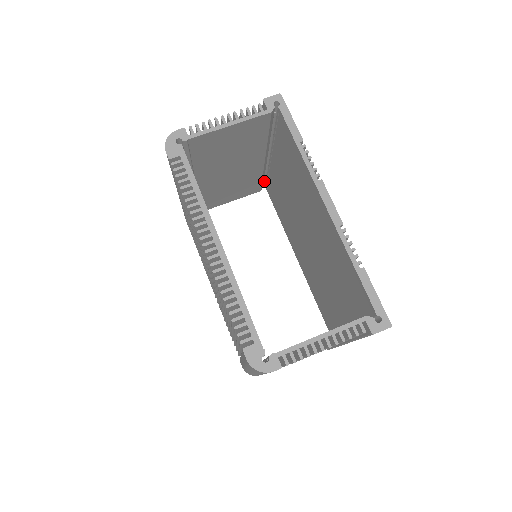
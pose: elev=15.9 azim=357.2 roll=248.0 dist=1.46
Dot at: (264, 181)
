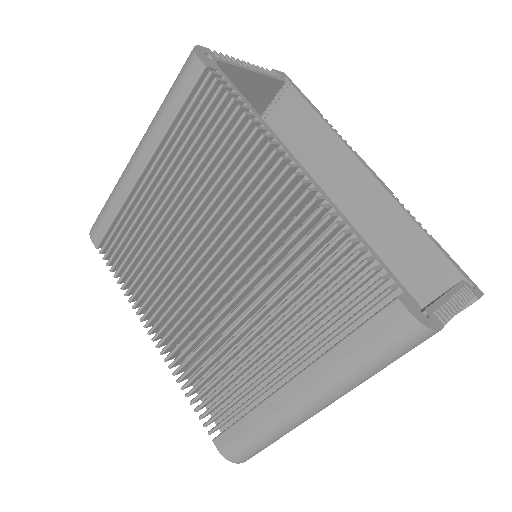
Dot at: occluded
